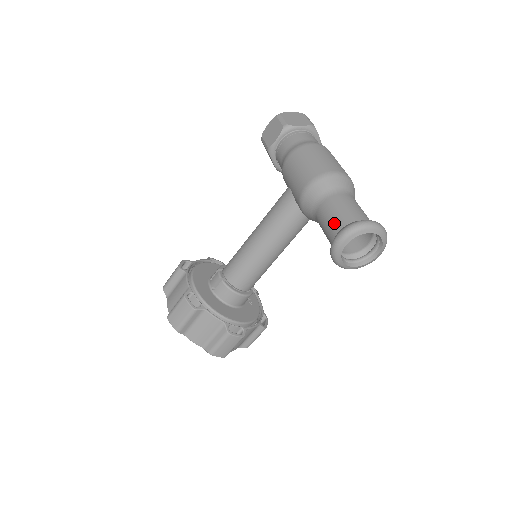
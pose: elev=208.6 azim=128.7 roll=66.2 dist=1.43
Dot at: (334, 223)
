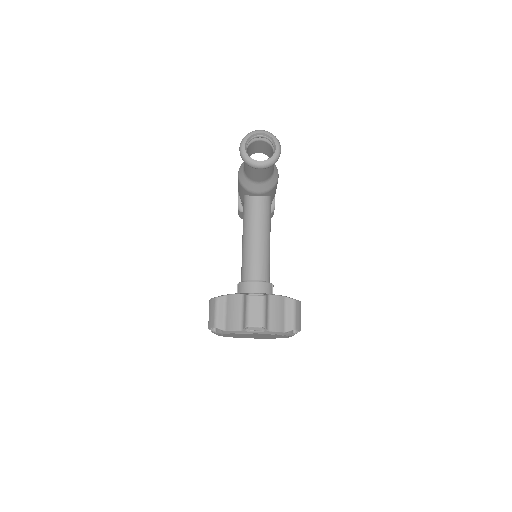
Dot at: occluded
